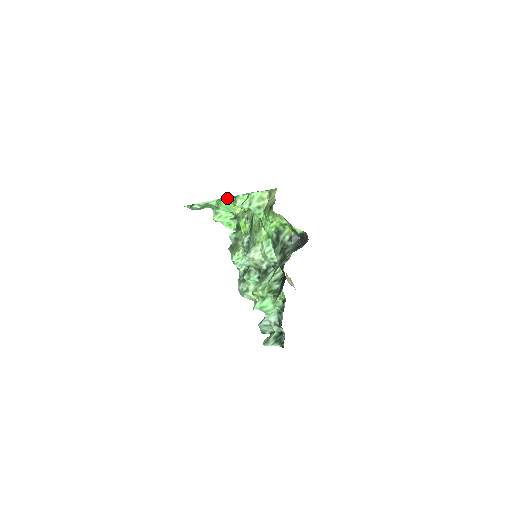
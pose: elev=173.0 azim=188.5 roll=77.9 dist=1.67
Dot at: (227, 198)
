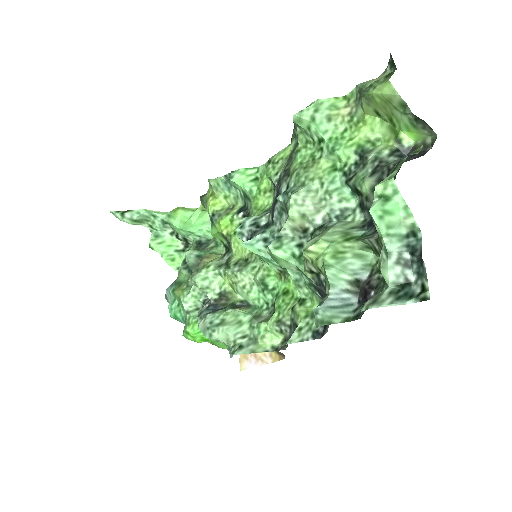
Dot at: (211, 179)
